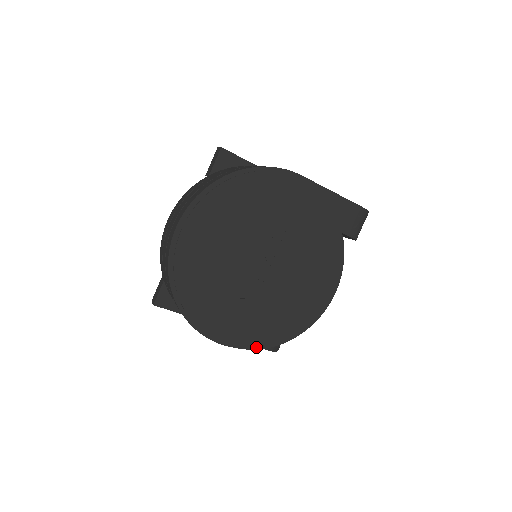
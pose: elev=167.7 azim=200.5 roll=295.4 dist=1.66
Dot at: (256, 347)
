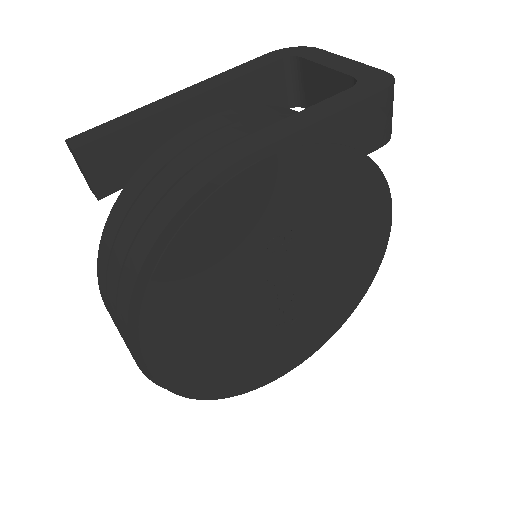
Dot at: (327, 339)
